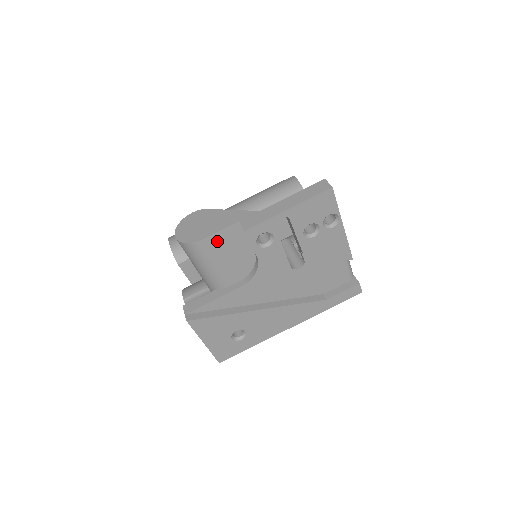
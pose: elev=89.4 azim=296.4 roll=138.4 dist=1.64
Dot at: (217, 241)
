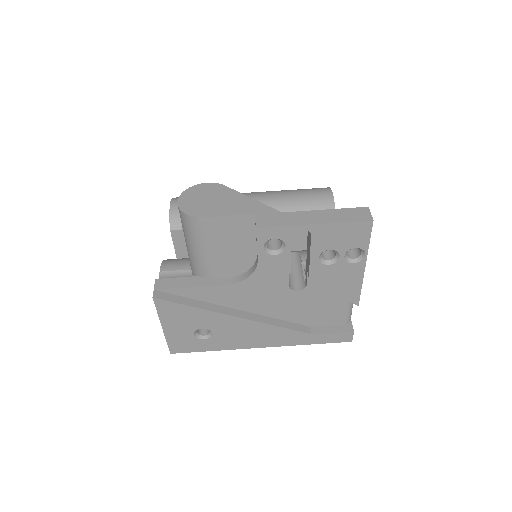
Dot at: (221, 226)
